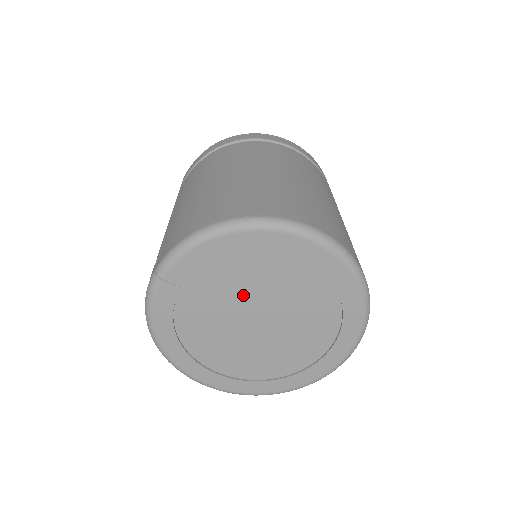
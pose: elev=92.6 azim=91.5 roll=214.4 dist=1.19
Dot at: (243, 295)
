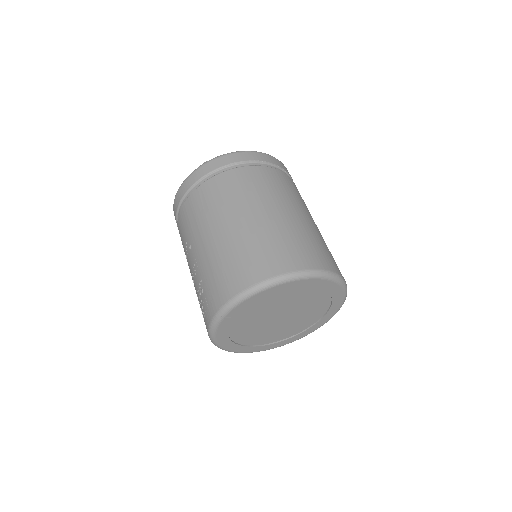
Dot at: (273, 310)
